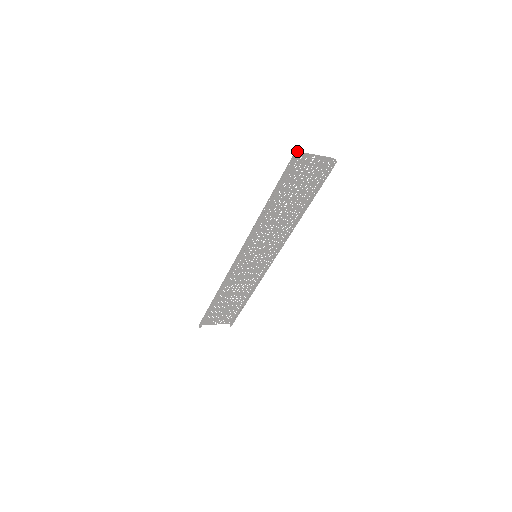
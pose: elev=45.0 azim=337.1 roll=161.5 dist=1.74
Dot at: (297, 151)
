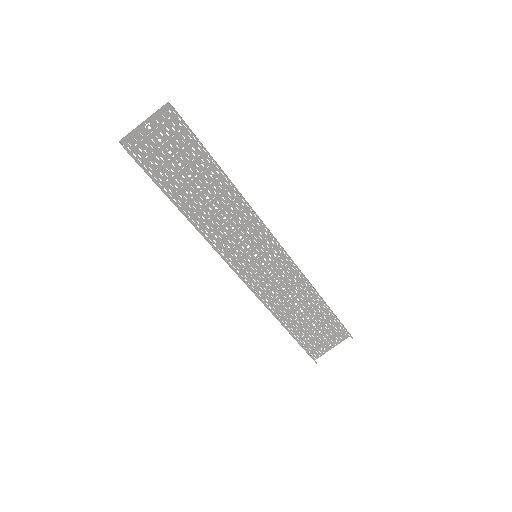
Dot at: (121, 139)
